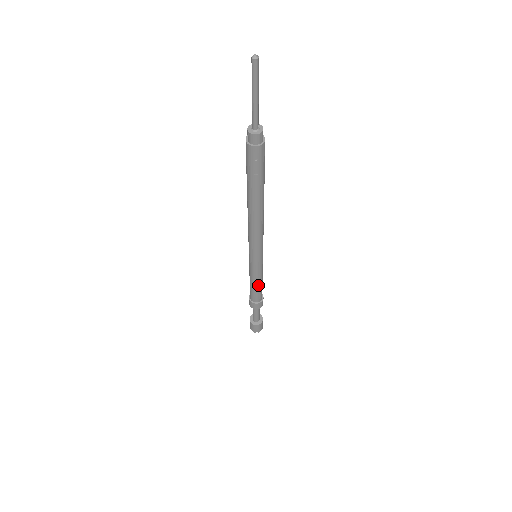
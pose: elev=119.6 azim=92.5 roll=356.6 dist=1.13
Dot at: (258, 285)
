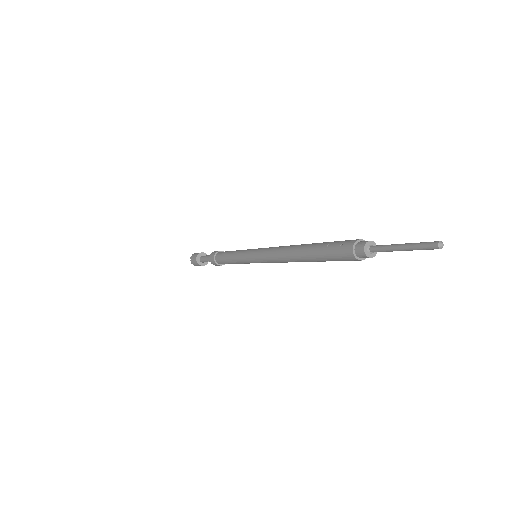
Dot at: occluded
